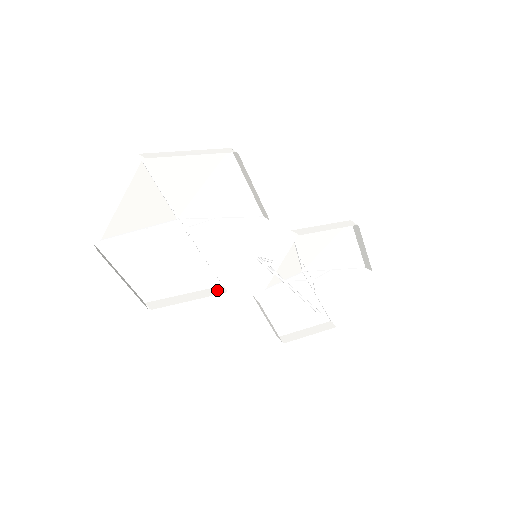
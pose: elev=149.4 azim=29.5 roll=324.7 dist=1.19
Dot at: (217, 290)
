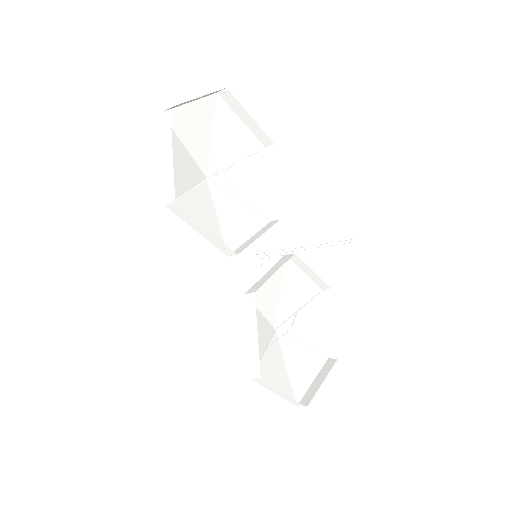
Dot at: (225, 250)
